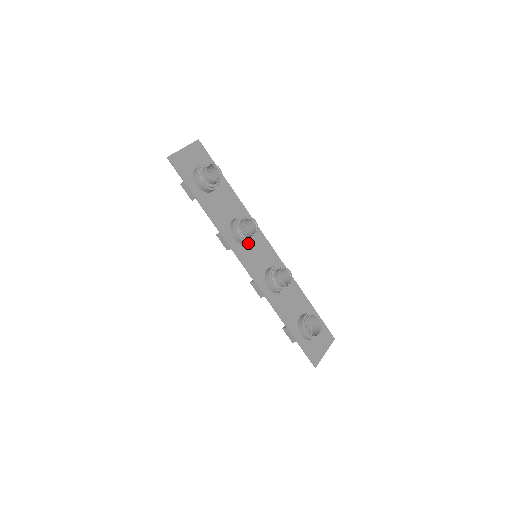
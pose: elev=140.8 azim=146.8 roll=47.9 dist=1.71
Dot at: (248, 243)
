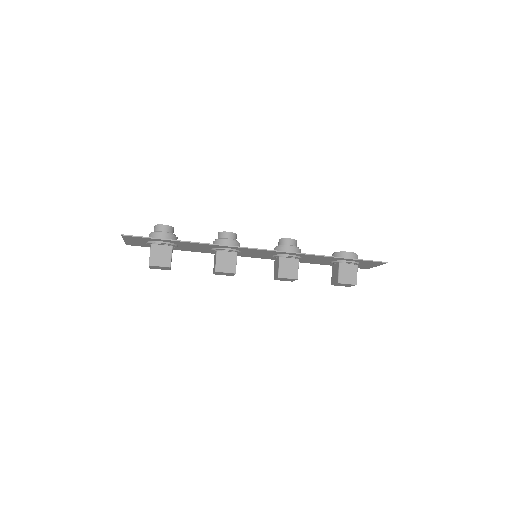
Dot at: occluded
